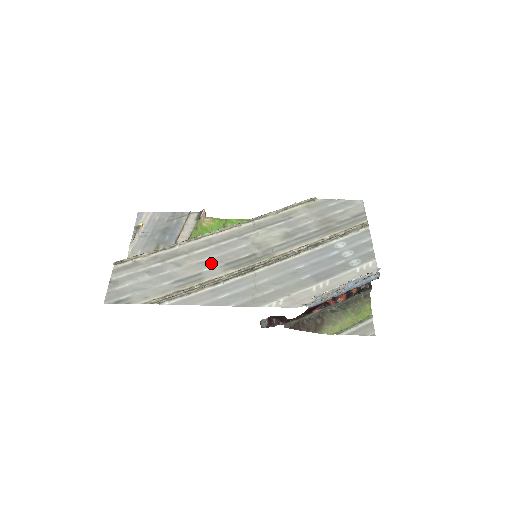
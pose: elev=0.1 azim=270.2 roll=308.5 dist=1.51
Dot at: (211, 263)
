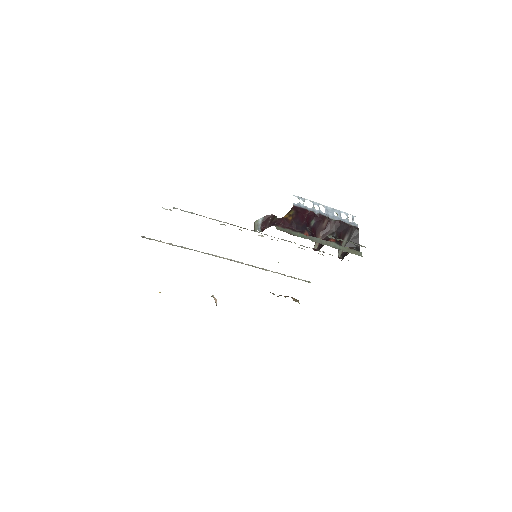
Dot at: occluded
